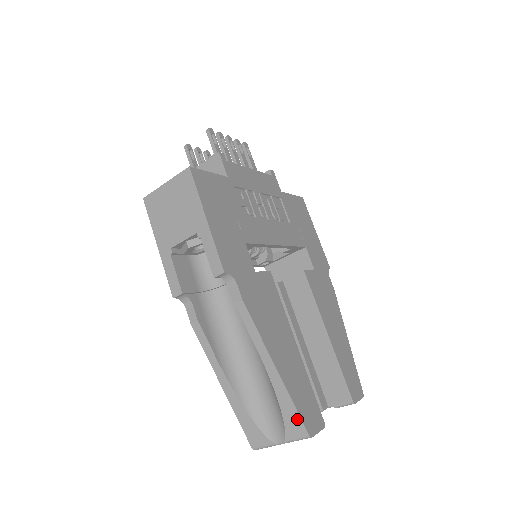
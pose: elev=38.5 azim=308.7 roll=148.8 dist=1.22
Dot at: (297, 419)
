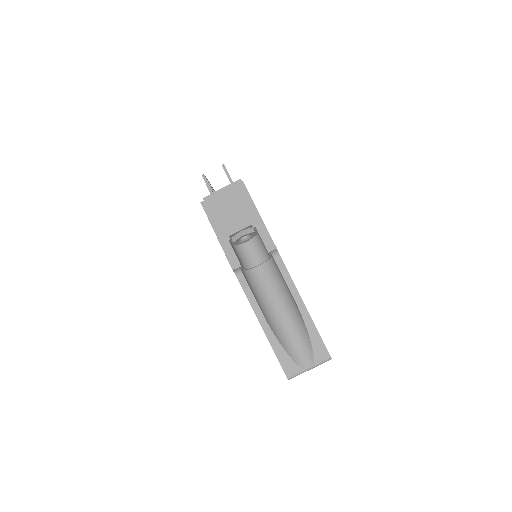
Dot at: (323, 347)
